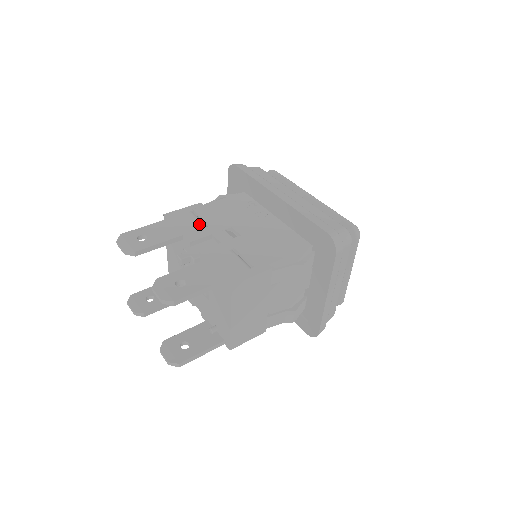
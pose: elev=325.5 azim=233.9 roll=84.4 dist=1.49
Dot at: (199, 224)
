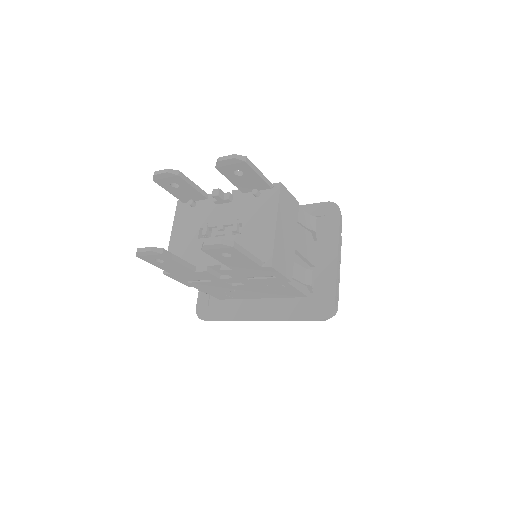
Dot at: occluded
